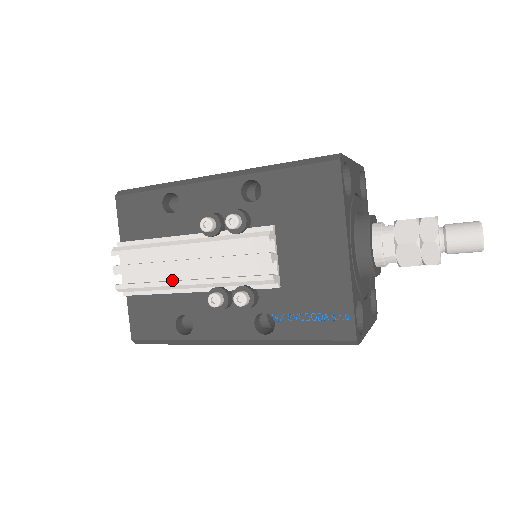
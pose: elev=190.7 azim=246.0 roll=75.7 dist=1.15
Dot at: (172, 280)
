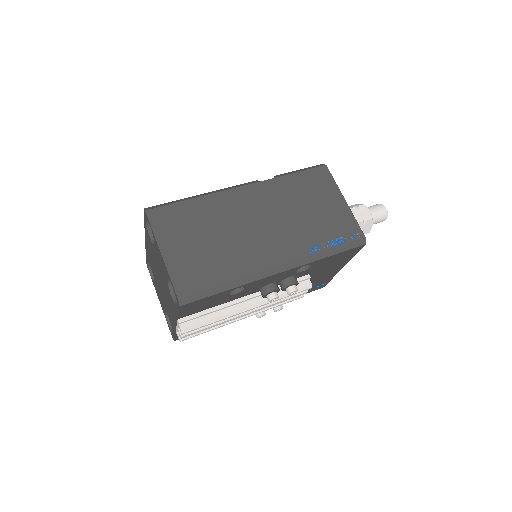
Dot at: occluded
